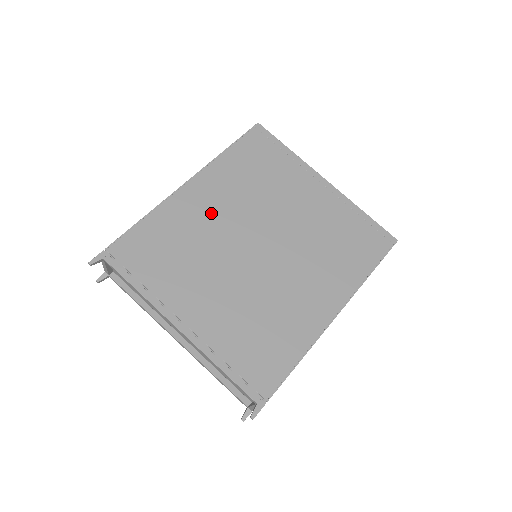
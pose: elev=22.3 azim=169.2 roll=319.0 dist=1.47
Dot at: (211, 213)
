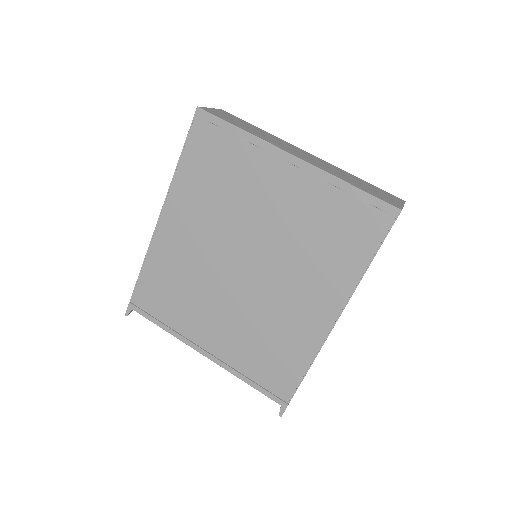
Dot at: (191, 243)
